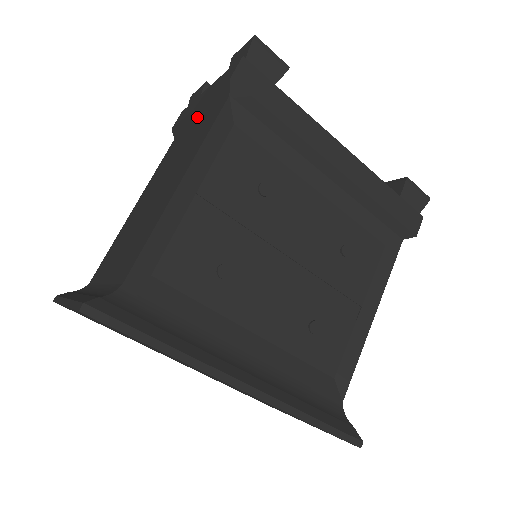
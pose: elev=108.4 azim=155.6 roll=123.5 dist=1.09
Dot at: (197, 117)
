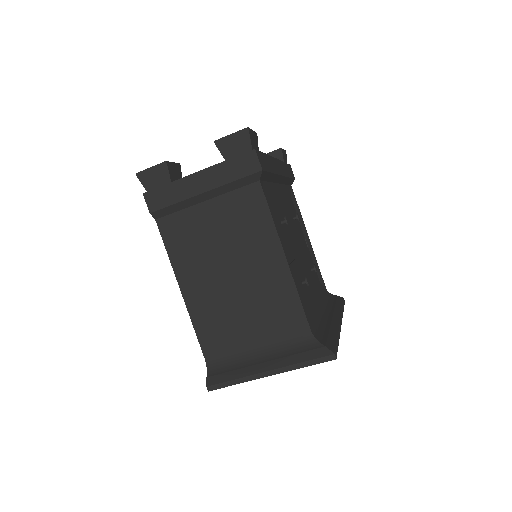
Dot at: (204, 199)
